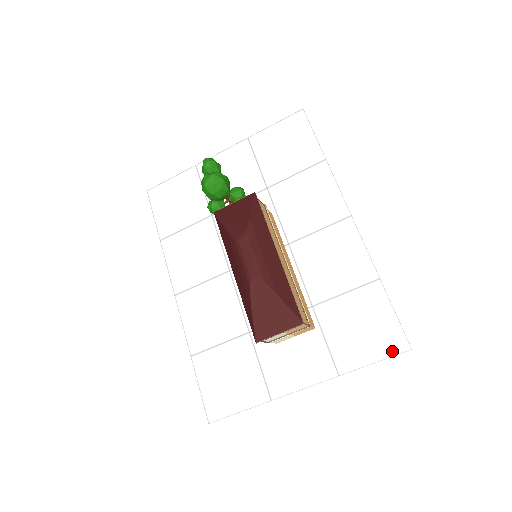
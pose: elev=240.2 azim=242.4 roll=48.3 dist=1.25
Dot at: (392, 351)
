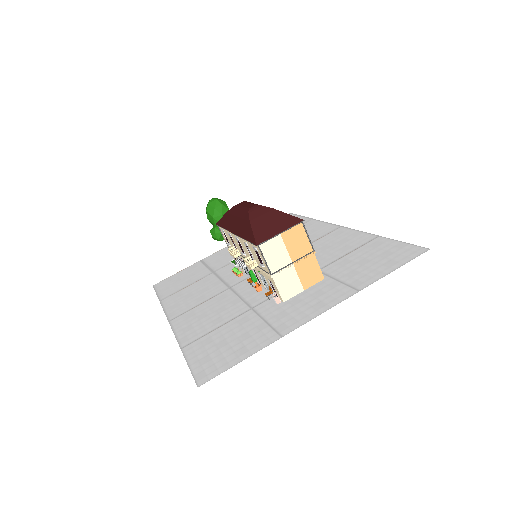
Dot at: (410, 257)
